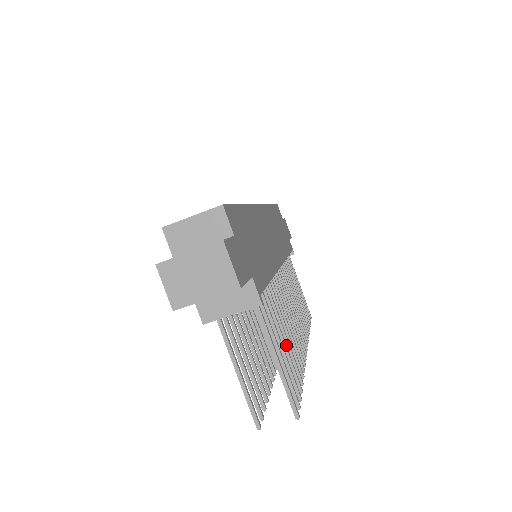
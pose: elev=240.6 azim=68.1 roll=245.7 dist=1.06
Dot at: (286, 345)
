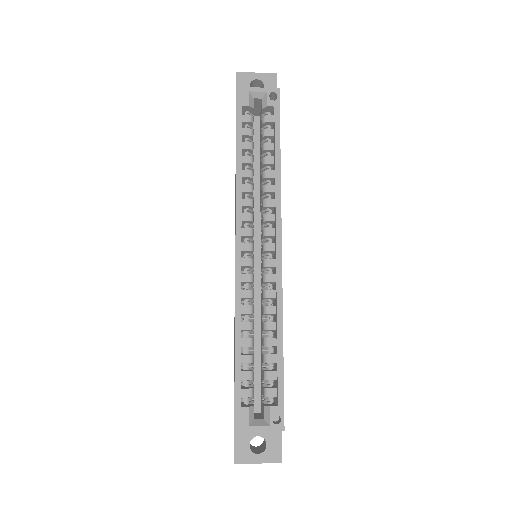
Dot at: occluded
